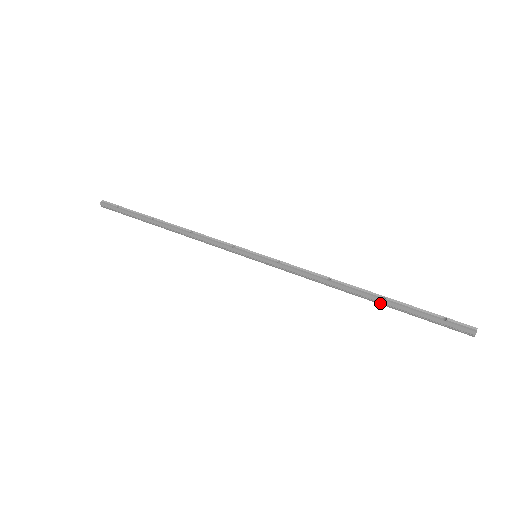
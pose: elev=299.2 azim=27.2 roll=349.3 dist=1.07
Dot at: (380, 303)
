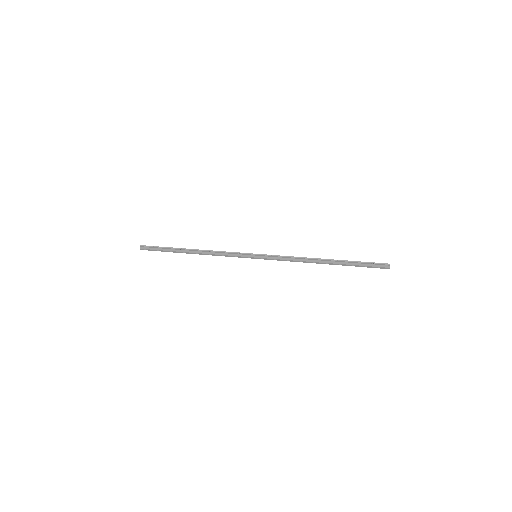
Dot at: (336, 264)
